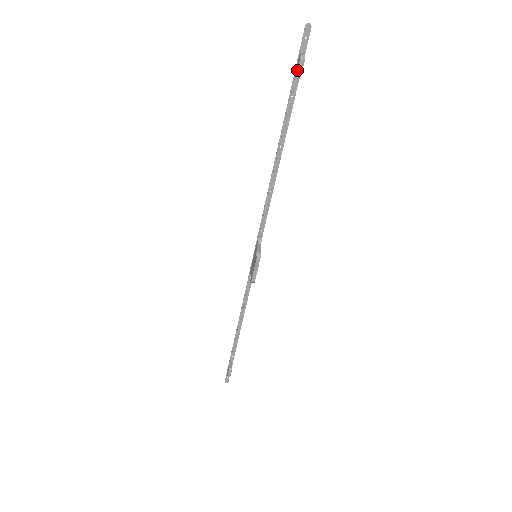
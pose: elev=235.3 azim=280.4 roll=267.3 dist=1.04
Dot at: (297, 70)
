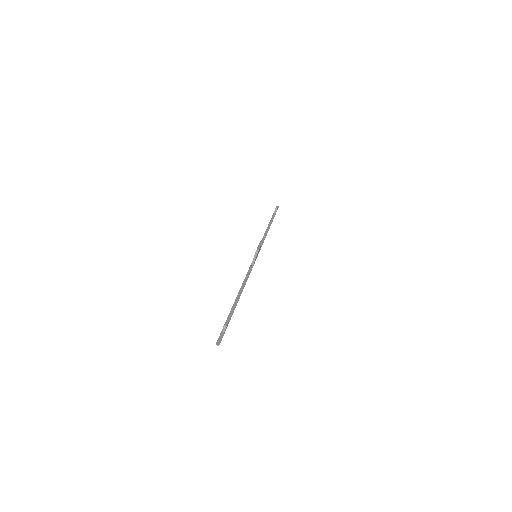
Dot at: (276, 207)
